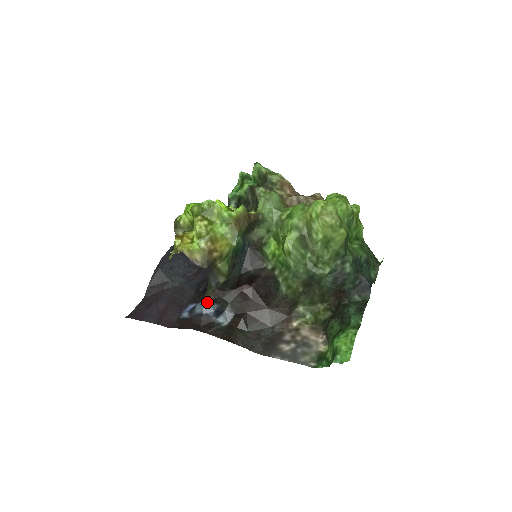
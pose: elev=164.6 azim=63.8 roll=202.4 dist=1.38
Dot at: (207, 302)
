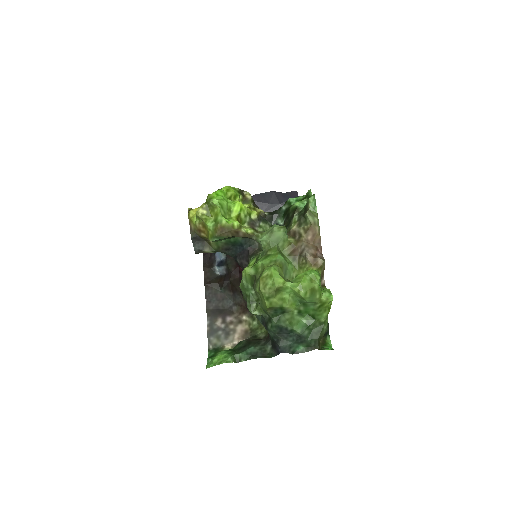
Dot at: occluded
